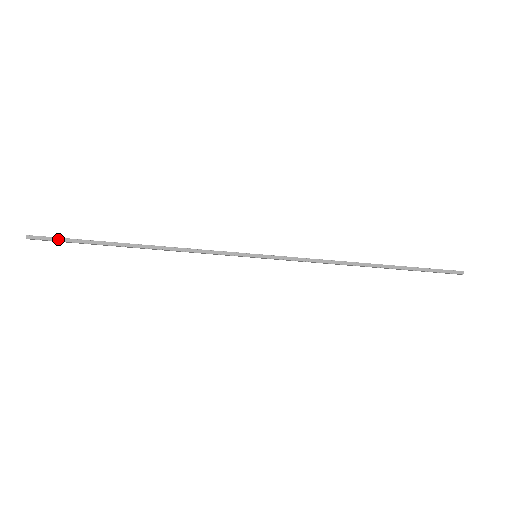
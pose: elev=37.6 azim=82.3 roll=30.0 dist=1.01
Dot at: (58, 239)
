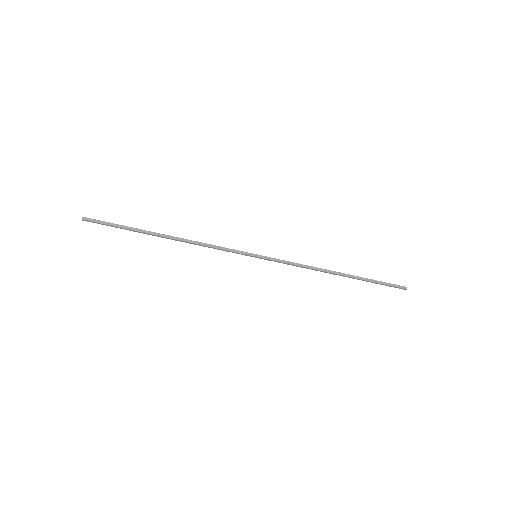
Dot at: (107, 223)
